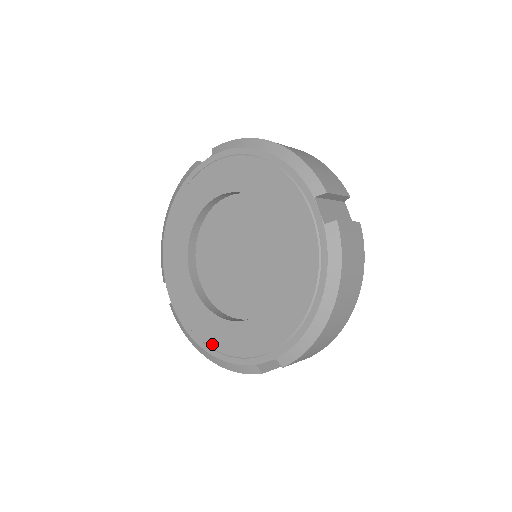
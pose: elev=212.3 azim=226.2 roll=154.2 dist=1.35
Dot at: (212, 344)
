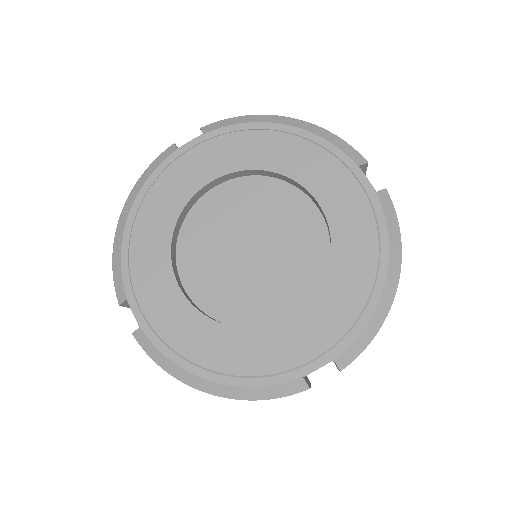
Dot at: (225, 368)
